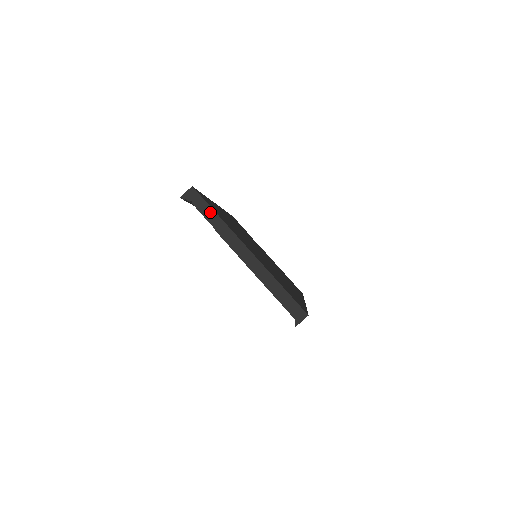
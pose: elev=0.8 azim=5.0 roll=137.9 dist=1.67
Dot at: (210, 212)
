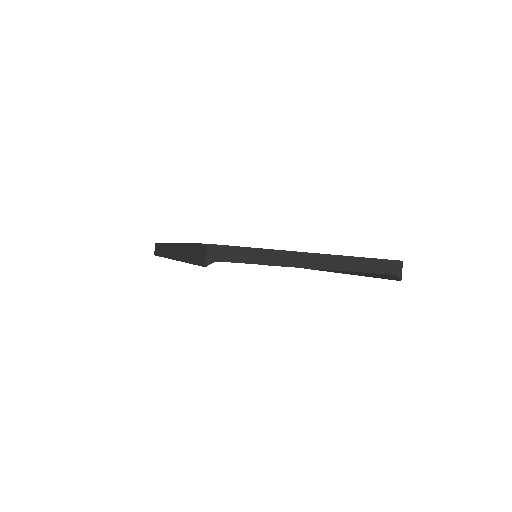
Dot at: (248, 253)
